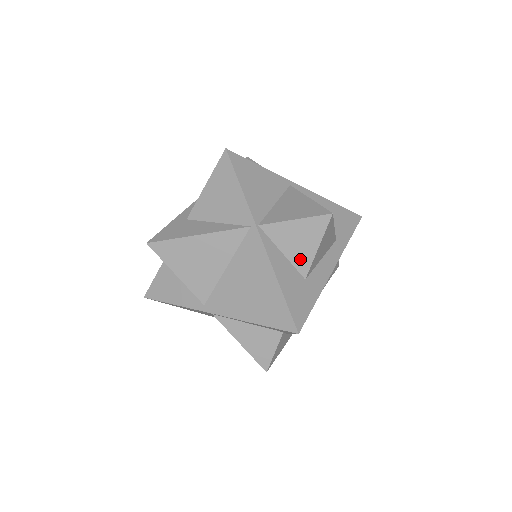
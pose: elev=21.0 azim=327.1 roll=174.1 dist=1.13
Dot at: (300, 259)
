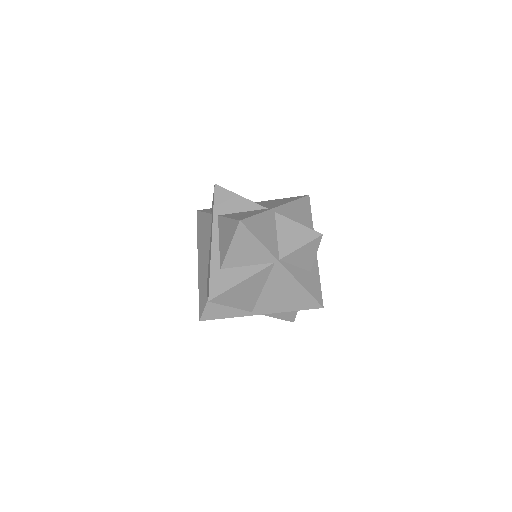
Dot at: (306, 264)
